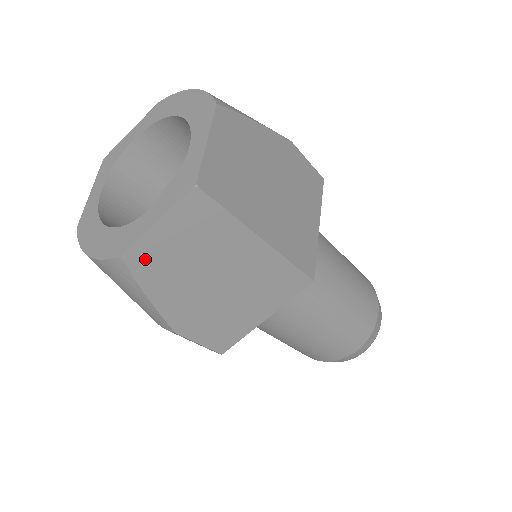
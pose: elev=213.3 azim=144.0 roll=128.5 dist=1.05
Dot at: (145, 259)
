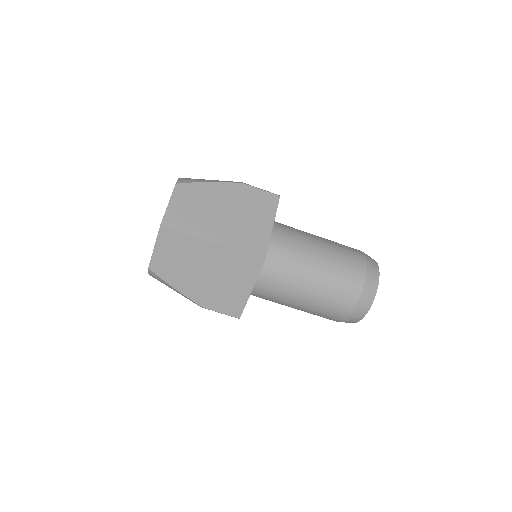
Dot at: (160, 267)
